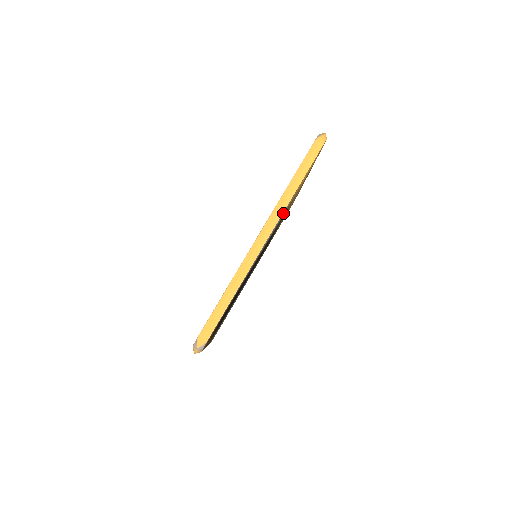
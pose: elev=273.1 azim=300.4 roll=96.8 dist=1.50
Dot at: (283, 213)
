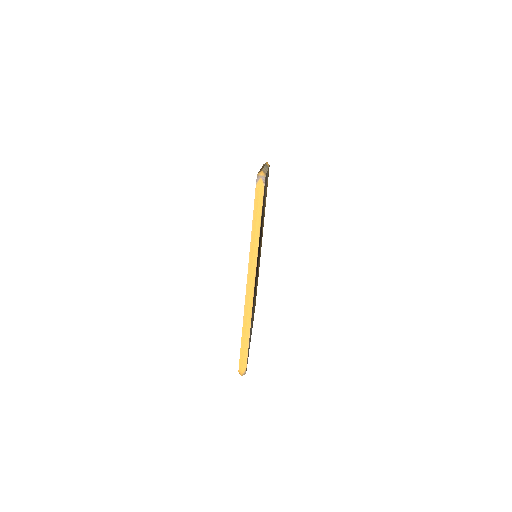
Dot at: occluded
